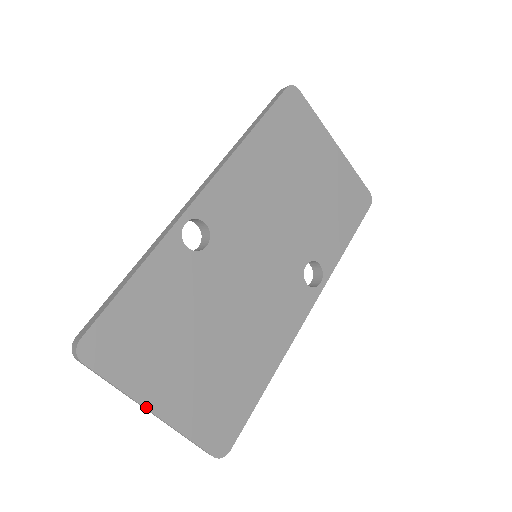
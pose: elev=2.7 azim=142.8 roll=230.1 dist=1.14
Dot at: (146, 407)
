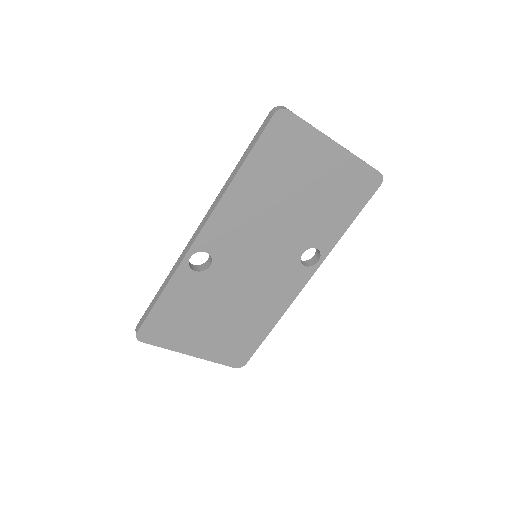
Dot at: occluded
